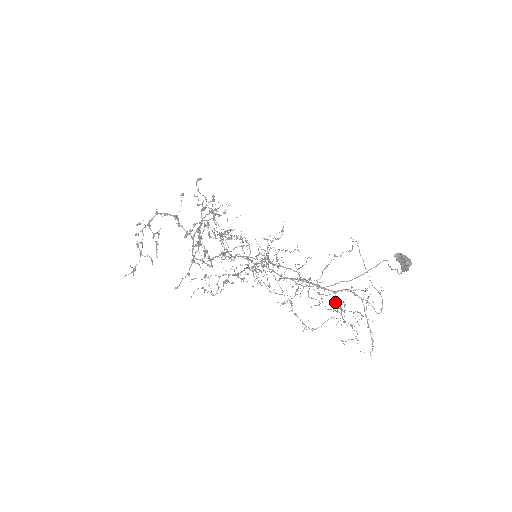
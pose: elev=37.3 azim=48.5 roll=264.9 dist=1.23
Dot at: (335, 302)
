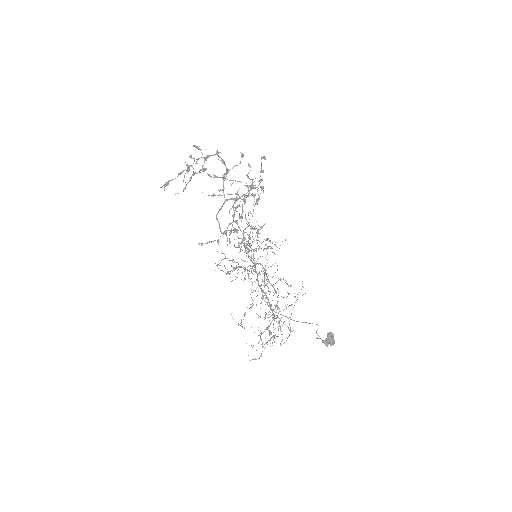
Dot at: occluded
